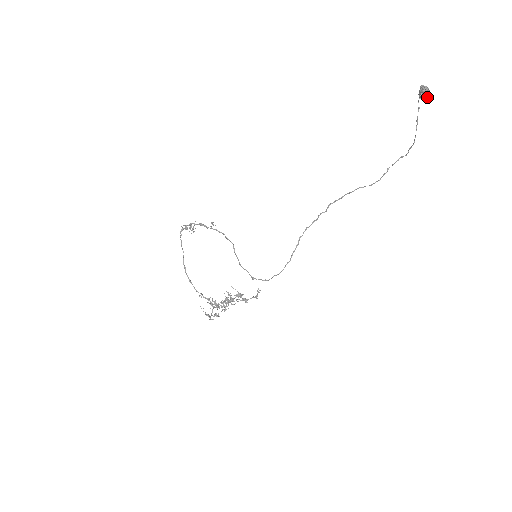
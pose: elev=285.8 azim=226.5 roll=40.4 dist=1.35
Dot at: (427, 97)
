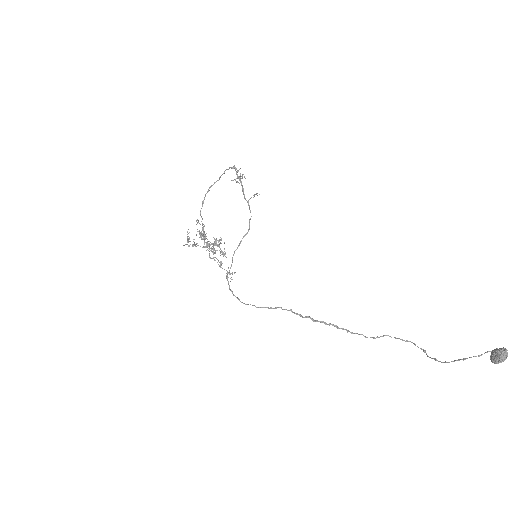
Dot at: (494, 362)
